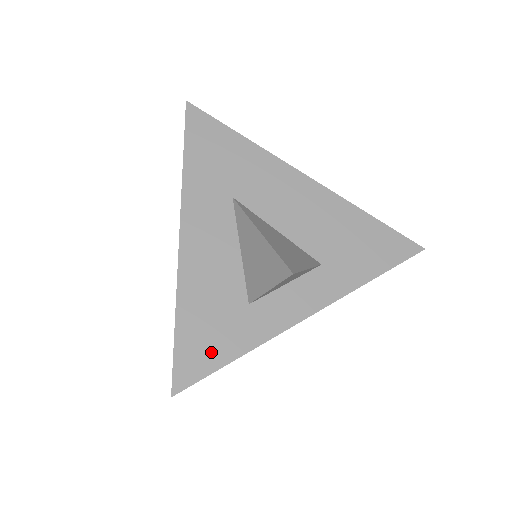
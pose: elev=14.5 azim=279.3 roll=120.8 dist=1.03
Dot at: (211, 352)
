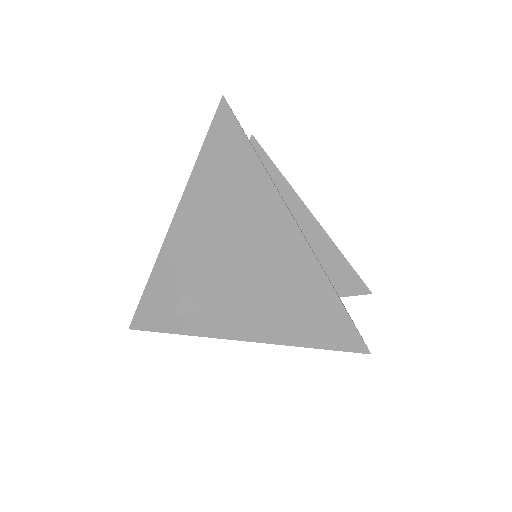
Dot at: (159, 318)
